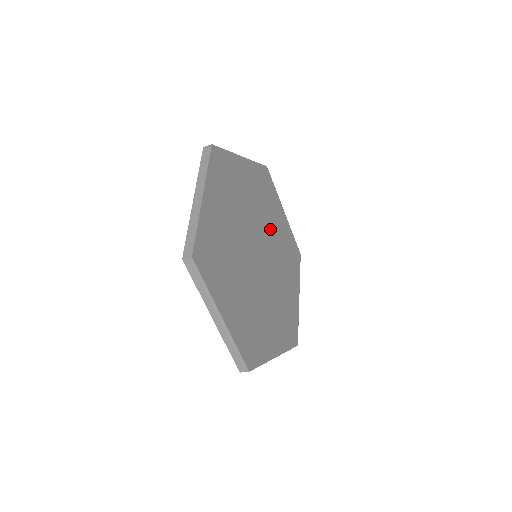
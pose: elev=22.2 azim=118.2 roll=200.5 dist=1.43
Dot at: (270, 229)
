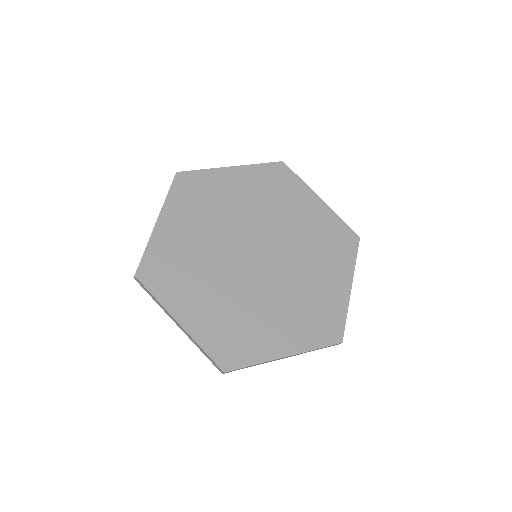
Dot at: (239, 213)
